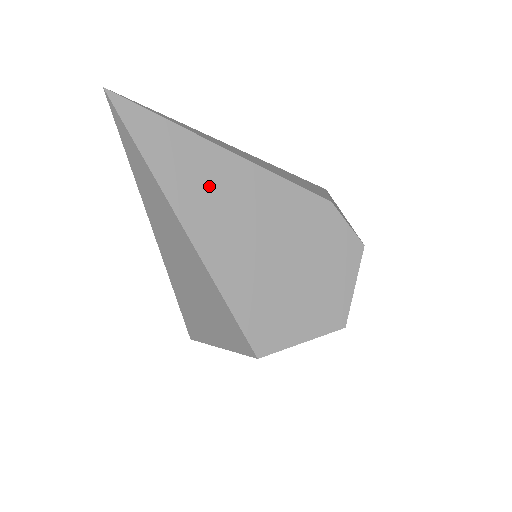
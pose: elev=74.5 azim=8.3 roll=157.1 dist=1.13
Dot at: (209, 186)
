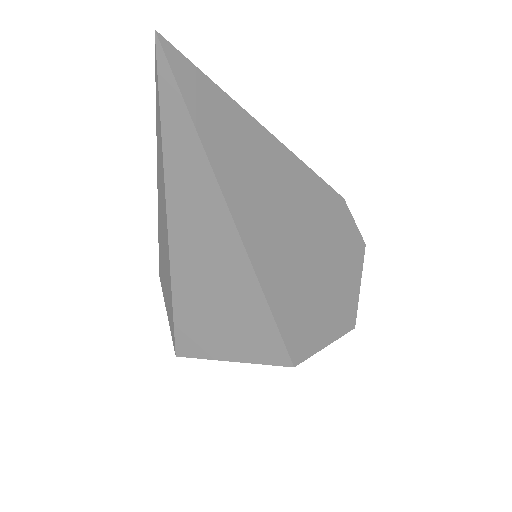
Dot at: (254, 170)
